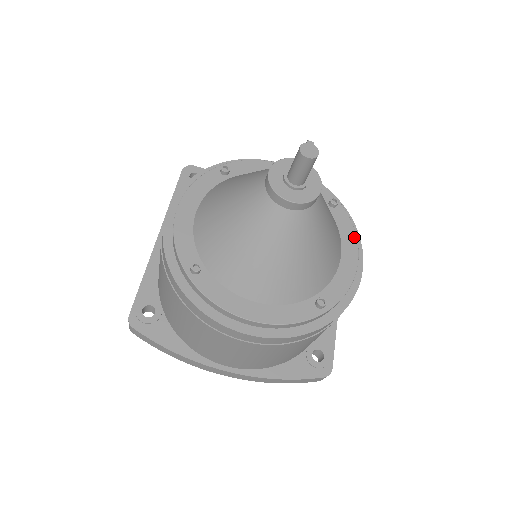
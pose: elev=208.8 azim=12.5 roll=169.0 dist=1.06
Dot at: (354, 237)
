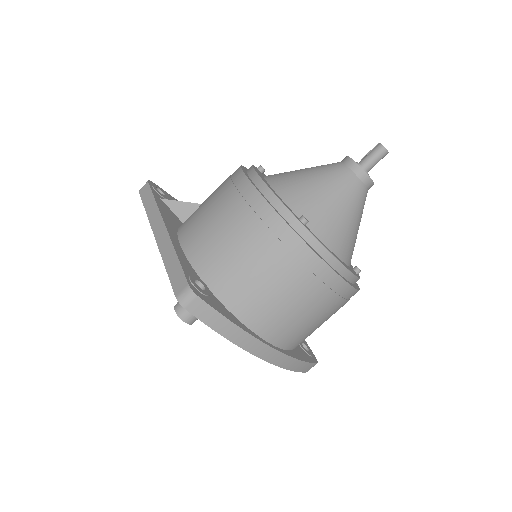
Dot at: occluded
